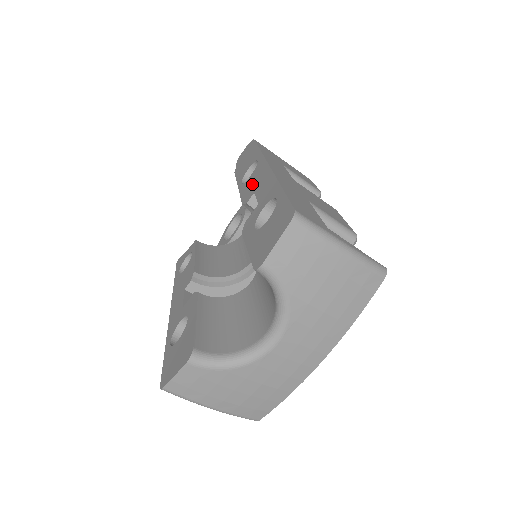
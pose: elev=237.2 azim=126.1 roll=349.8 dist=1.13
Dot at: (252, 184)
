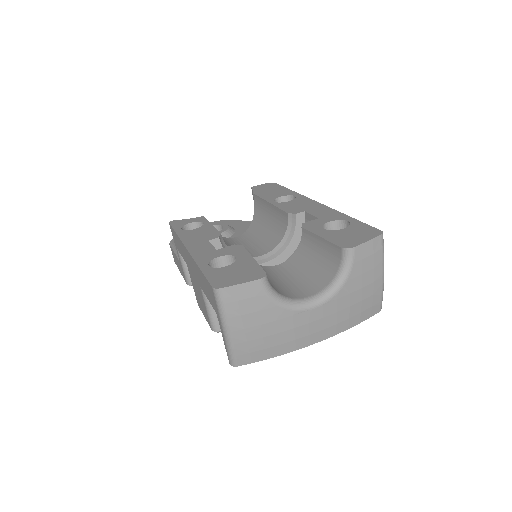
Dot at: (297, 206)
